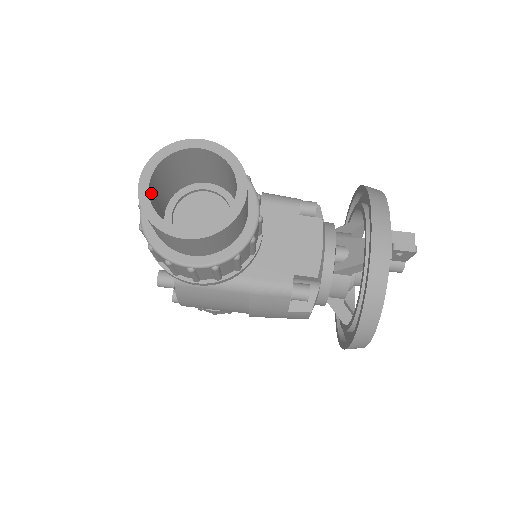
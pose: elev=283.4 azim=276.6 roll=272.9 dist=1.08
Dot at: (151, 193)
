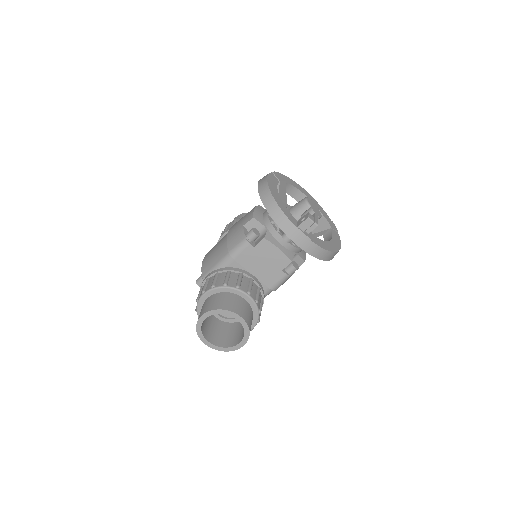
Dot at: (213, 340)
